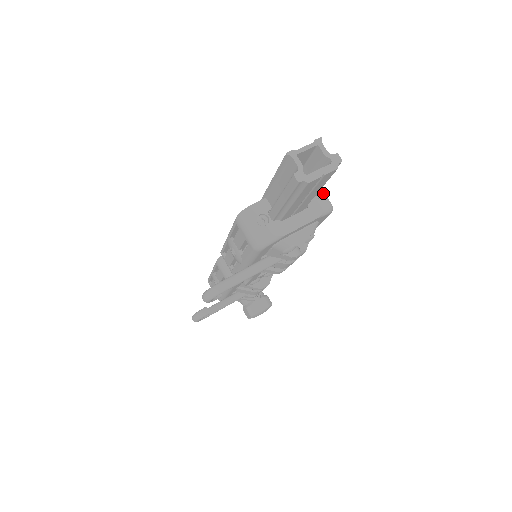
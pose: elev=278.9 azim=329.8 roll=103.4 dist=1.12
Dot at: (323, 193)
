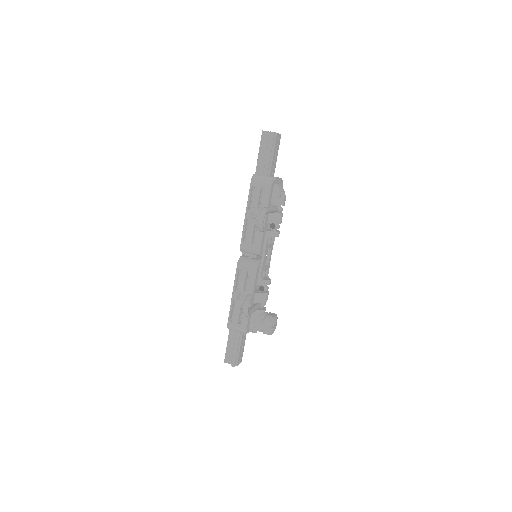
Dot at: occluded
